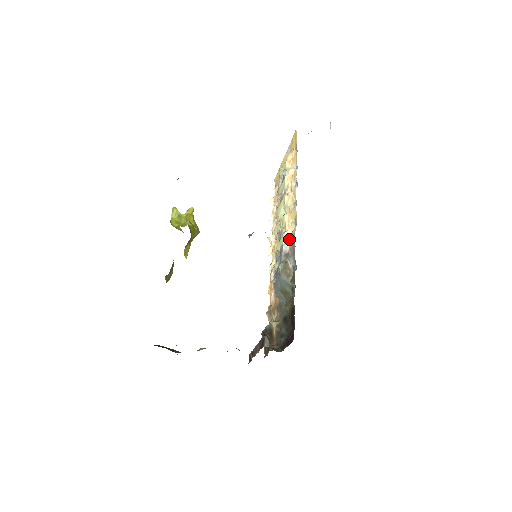
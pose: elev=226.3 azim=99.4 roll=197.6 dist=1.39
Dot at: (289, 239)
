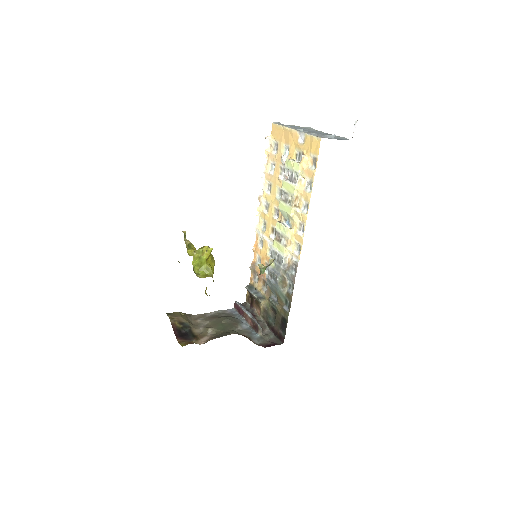
Dot at: (289, 254)
